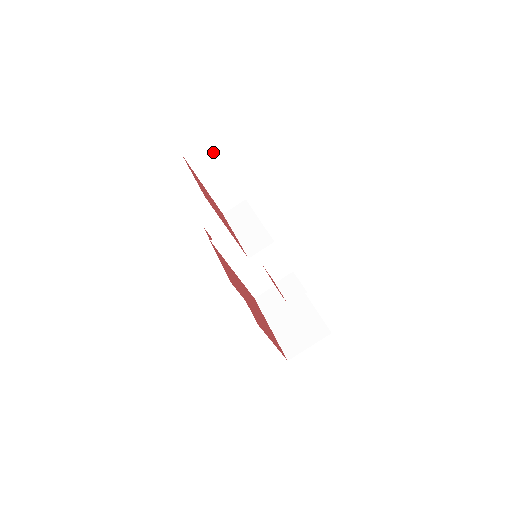
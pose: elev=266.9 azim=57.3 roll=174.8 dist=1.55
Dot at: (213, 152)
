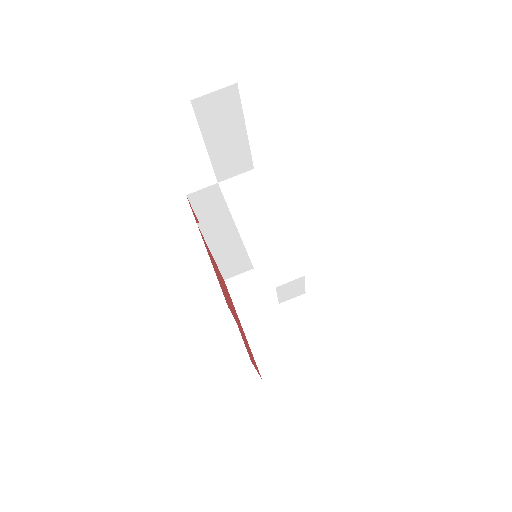
Dot at: (237, 103)
